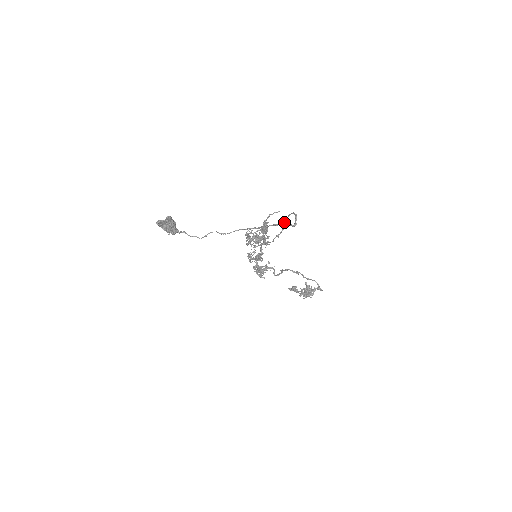
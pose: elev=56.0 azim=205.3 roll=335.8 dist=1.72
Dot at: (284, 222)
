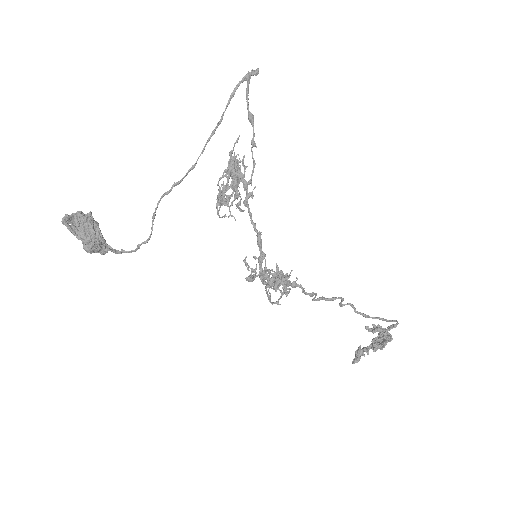
Dot at: occluded
